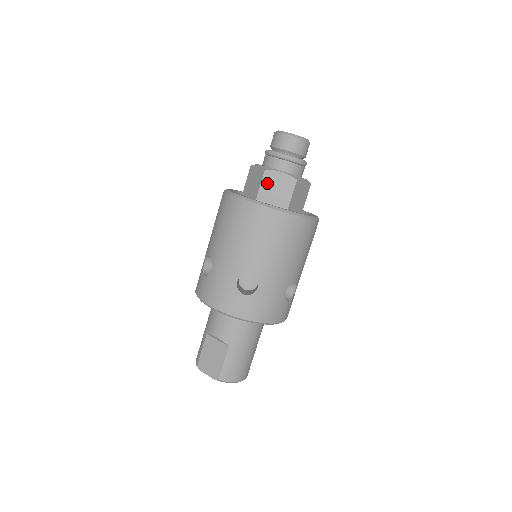
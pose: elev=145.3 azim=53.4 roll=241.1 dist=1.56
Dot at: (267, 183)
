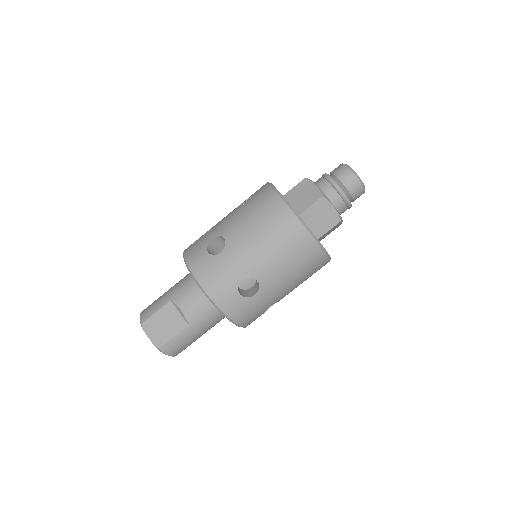
Dot at: (317, 208)
